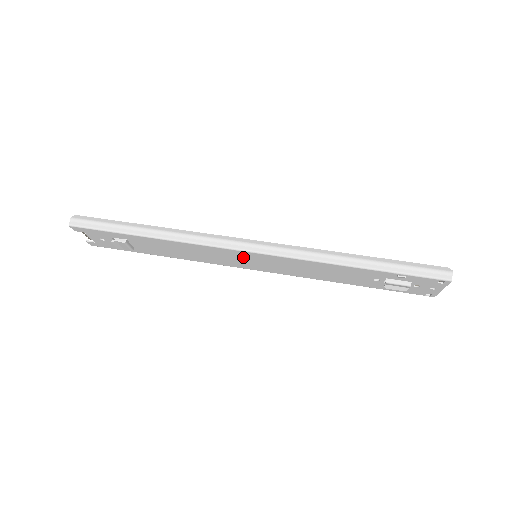
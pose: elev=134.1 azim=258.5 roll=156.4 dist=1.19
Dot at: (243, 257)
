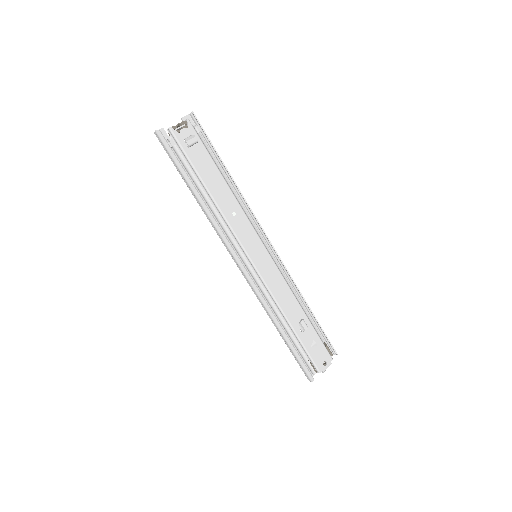
Dot at: occluded
